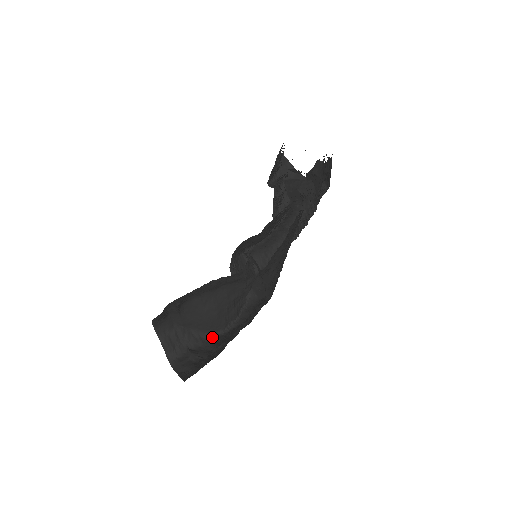
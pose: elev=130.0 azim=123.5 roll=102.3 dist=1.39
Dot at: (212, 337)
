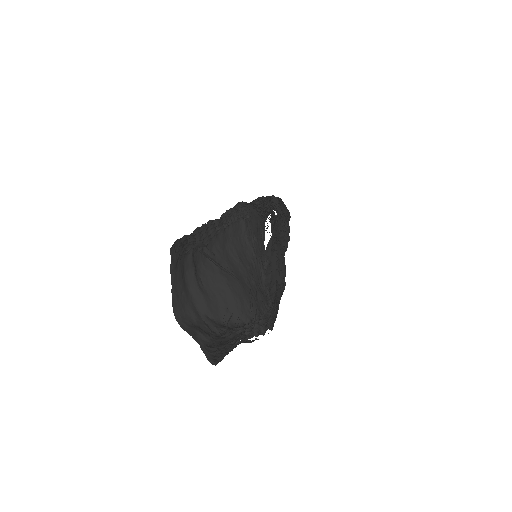
Dot at: (249, 323)
